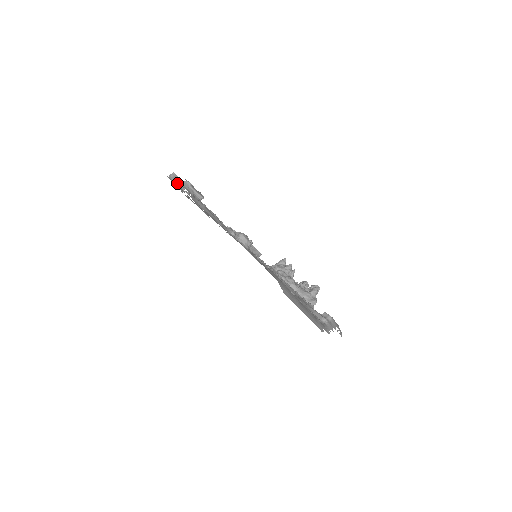
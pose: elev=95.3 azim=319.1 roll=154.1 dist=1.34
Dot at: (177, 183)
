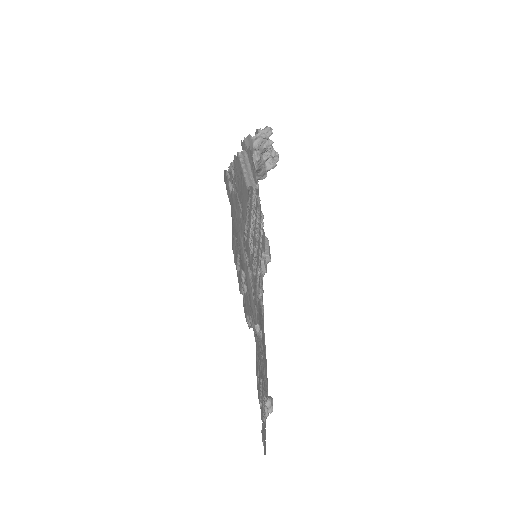
Dot at: occluded
